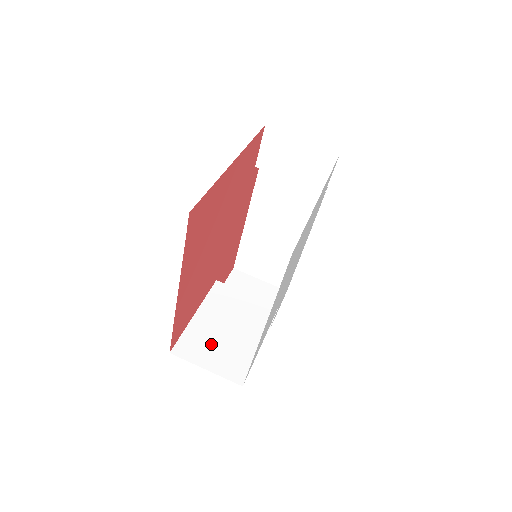
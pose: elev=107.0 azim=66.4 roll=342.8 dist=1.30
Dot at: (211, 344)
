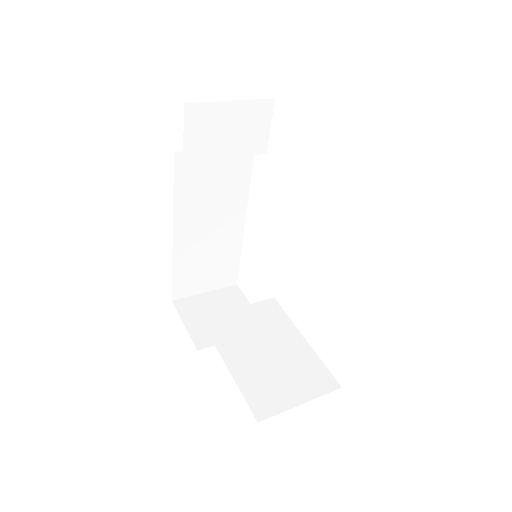
Dot at: (275, 378)
